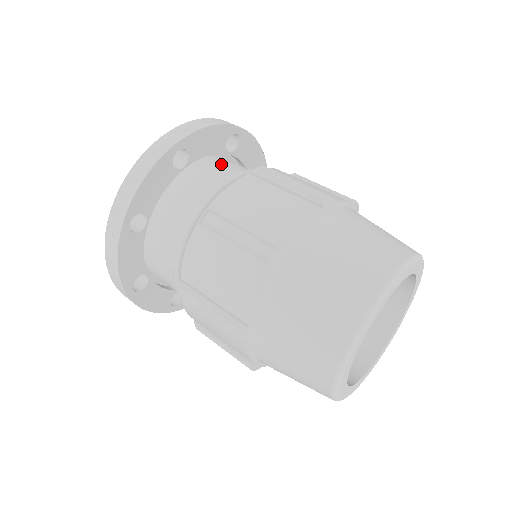
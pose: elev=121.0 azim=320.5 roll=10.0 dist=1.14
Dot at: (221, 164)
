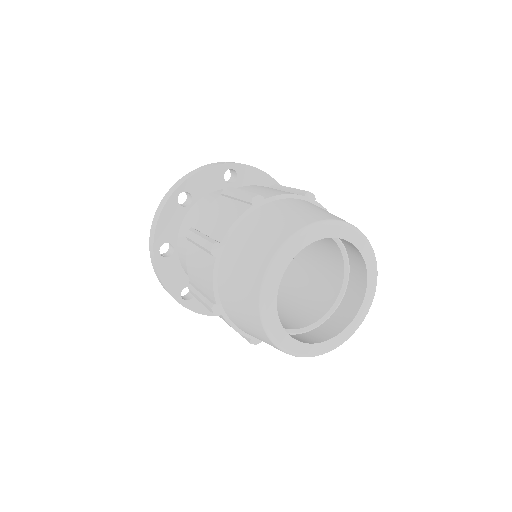
Dot at: (188, 225)
